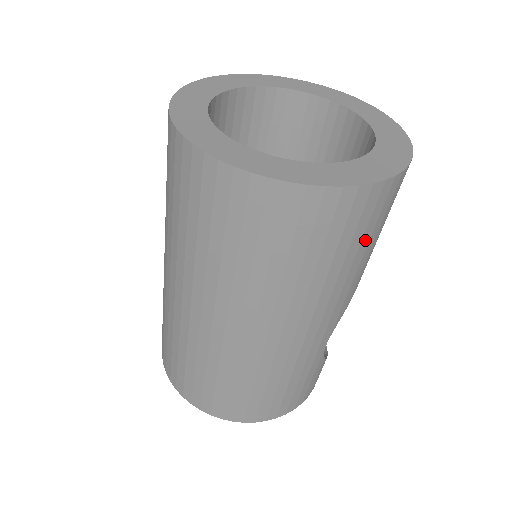
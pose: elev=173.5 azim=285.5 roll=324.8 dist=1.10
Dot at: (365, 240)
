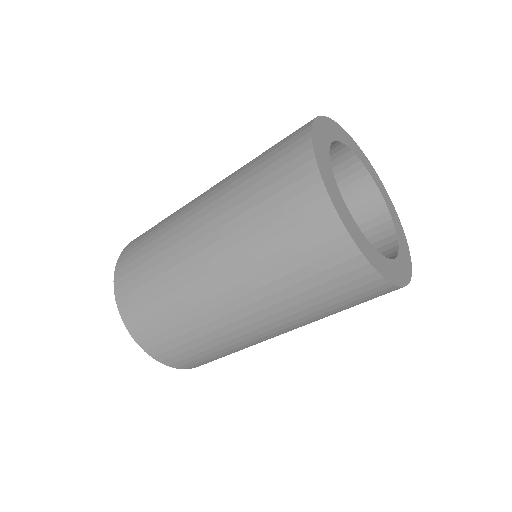
Dot at: occluded
